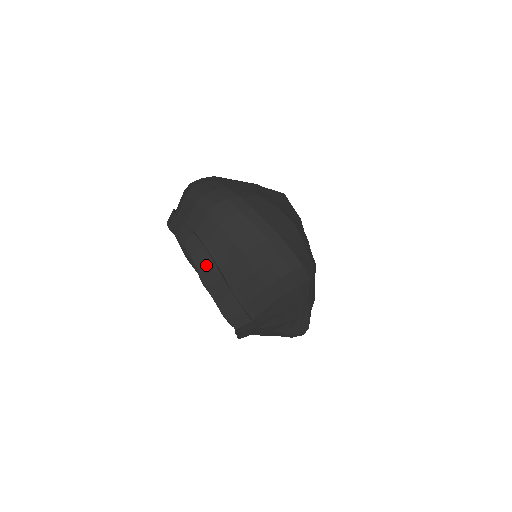
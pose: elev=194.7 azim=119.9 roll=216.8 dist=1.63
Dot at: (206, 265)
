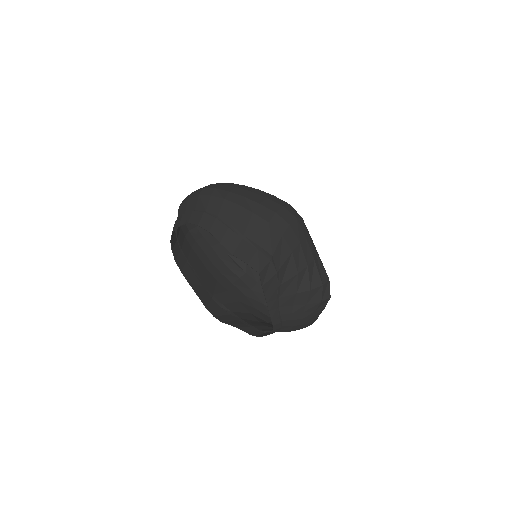
Dot at: (211, 224)
